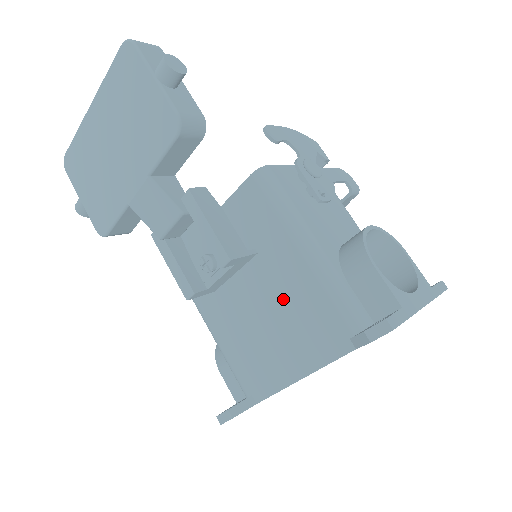
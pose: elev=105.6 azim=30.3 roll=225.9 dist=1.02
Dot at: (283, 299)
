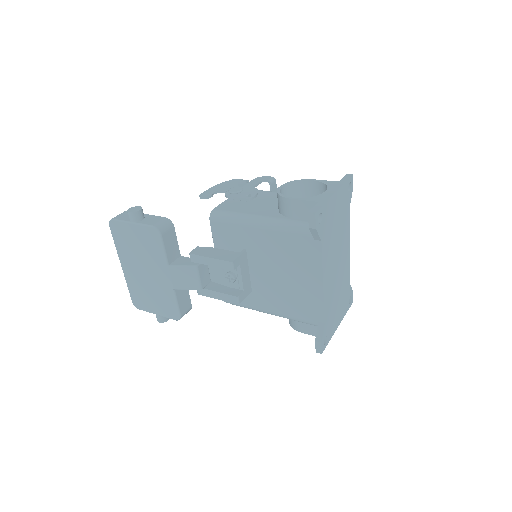
Dot at: (277, 257)
